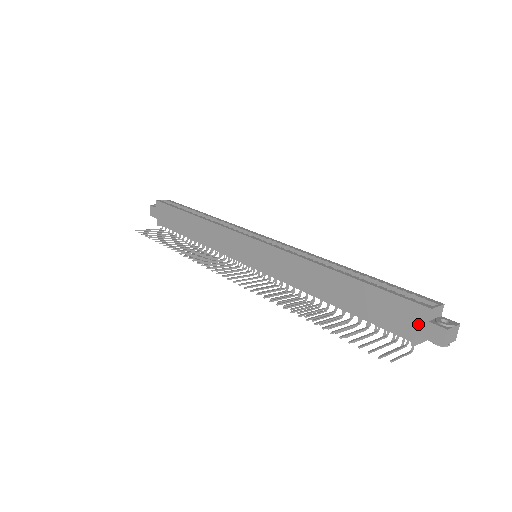
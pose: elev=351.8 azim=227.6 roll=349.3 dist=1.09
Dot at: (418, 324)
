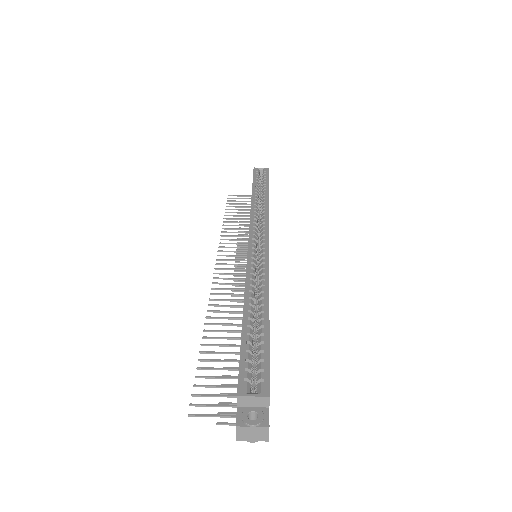
Dot at: occluded
